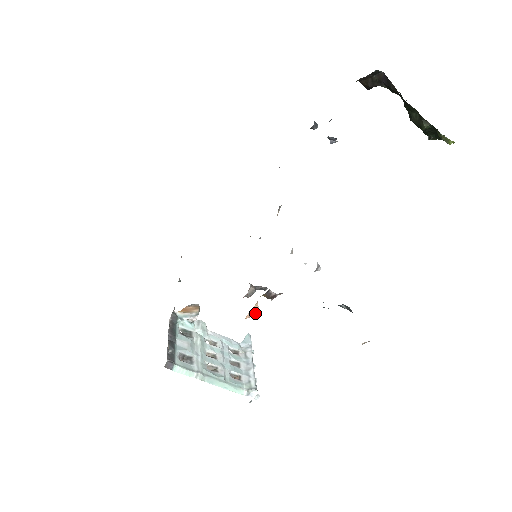
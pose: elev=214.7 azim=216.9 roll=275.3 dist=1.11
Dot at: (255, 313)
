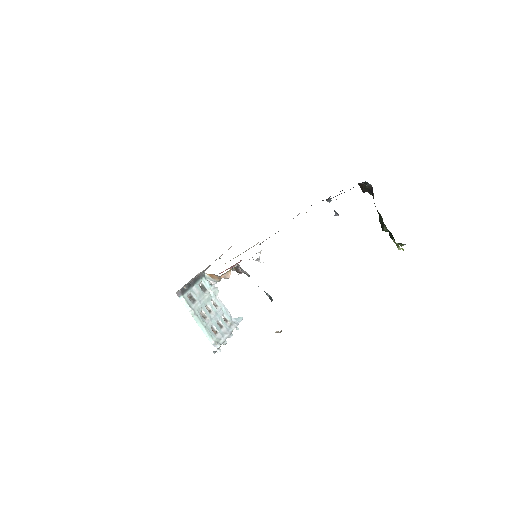
Dot at: (227, 277)
